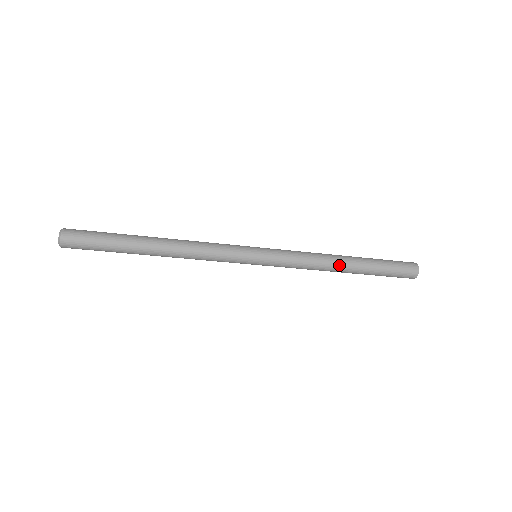
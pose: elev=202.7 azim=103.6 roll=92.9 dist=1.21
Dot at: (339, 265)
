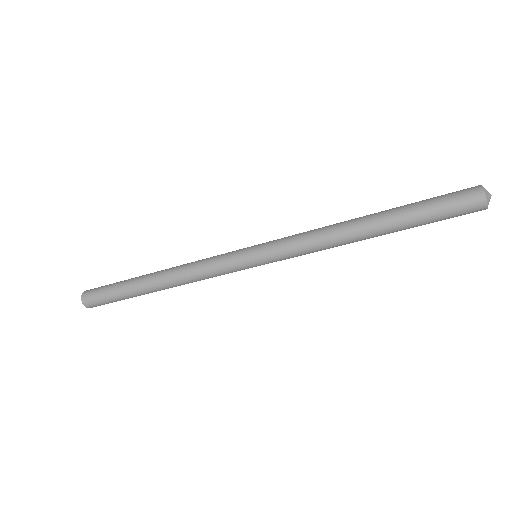
Dot at: (358, 239)
